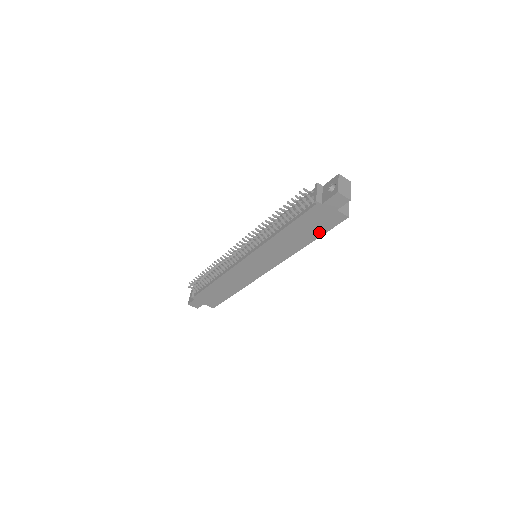
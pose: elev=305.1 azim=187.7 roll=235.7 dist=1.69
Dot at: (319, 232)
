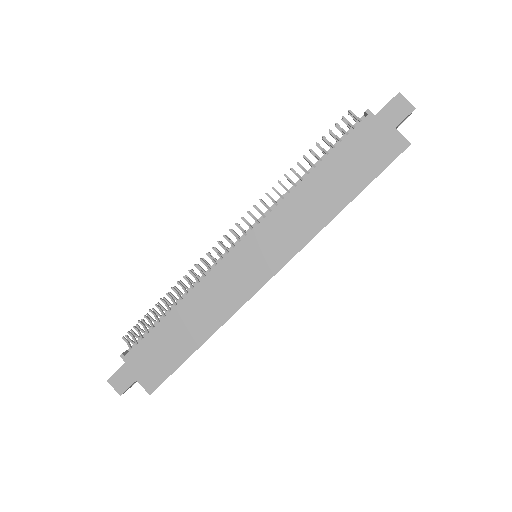
Dot at: (365, 177)
